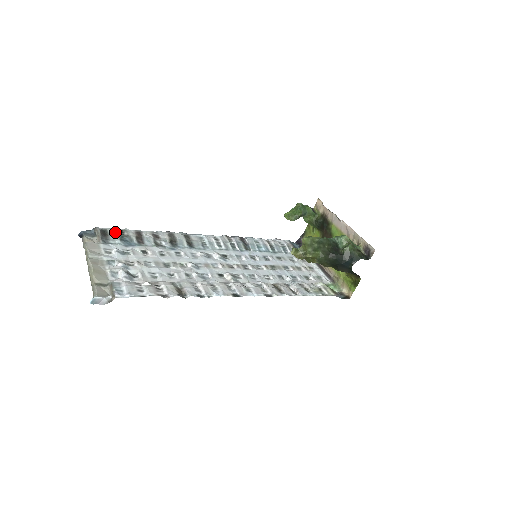
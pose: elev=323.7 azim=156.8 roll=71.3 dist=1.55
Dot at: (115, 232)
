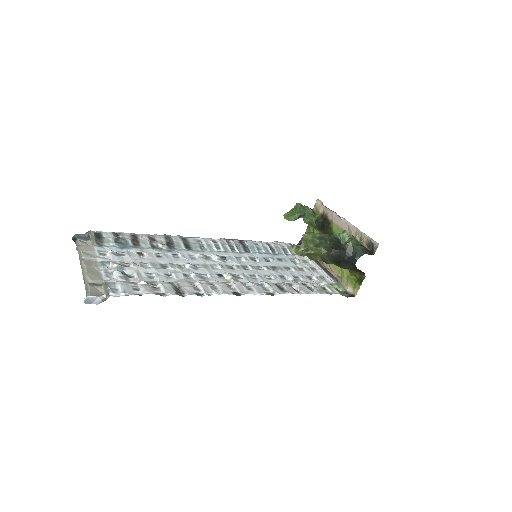
Dot at: (110, 235)
